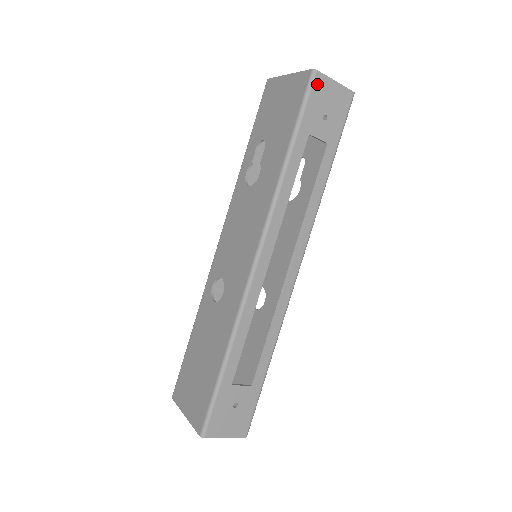
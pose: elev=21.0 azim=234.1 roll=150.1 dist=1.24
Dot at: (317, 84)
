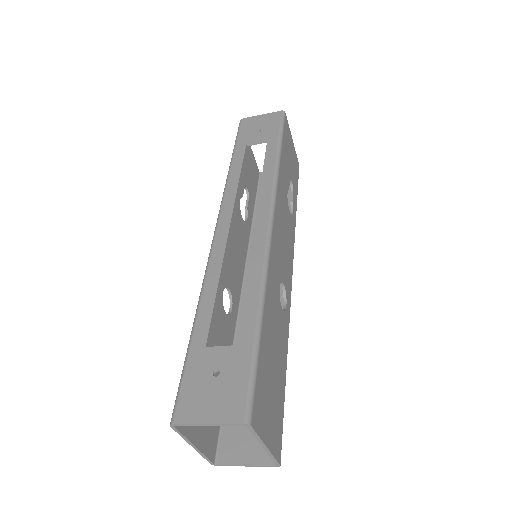
Dot at: (244, 123)
